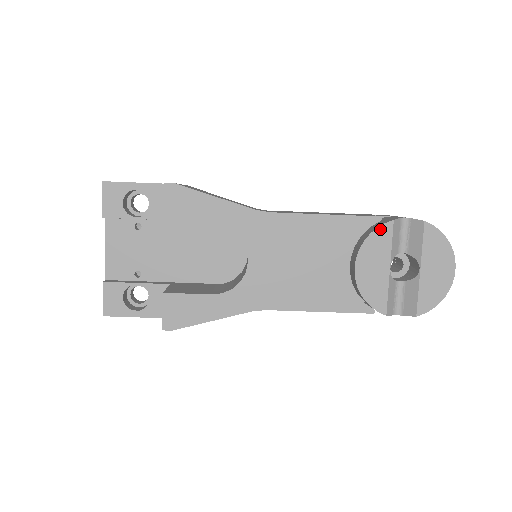
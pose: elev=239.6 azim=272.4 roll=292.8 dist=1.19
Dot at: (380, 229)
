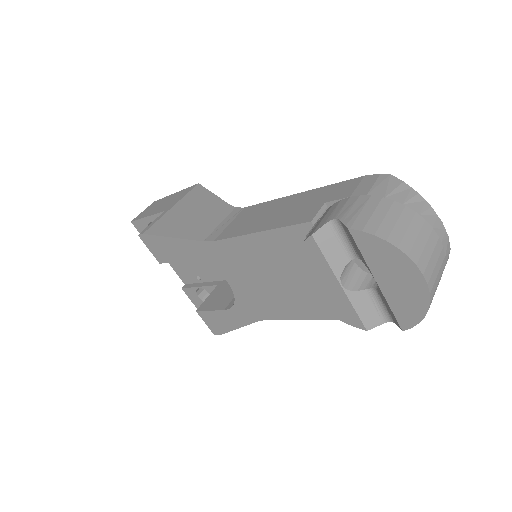
Dot at: (304, 247)
